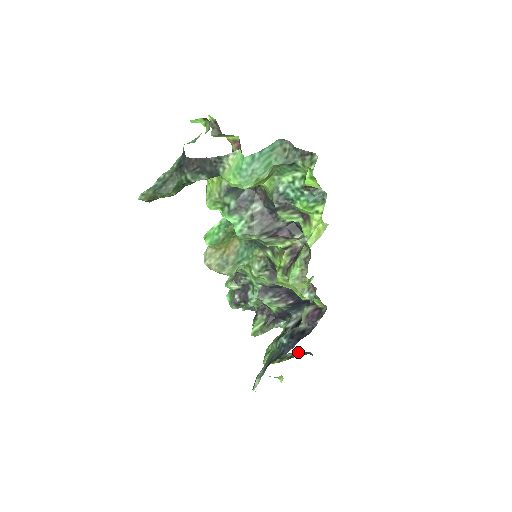
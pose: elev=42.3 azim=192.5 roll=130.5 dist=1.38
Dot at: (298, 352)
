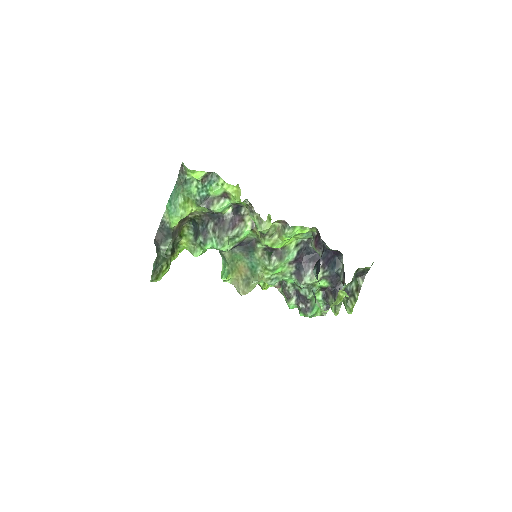
Dot at: (358, 280)
